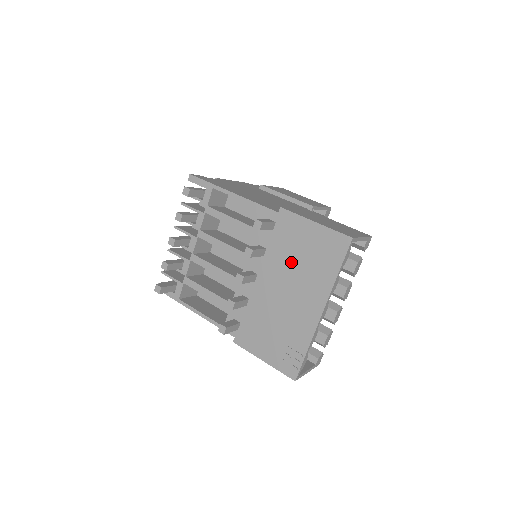
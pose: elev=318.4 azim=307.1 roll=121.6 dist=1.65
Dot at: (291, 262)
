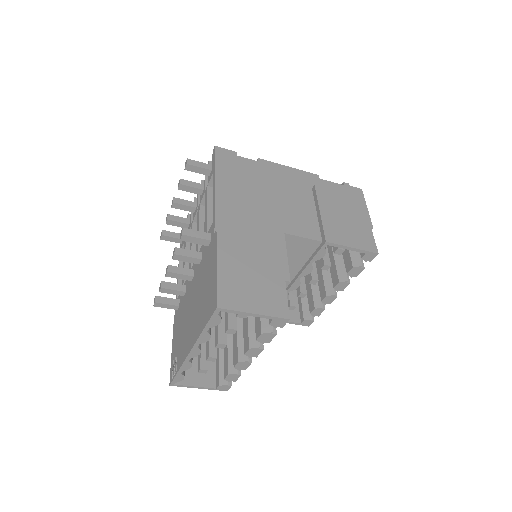
Dot at: (201, 287)
